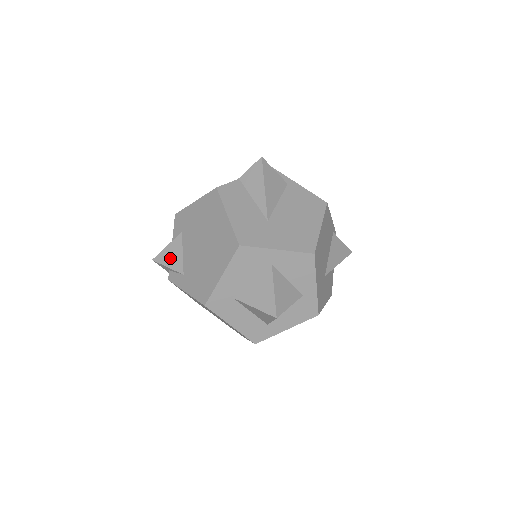
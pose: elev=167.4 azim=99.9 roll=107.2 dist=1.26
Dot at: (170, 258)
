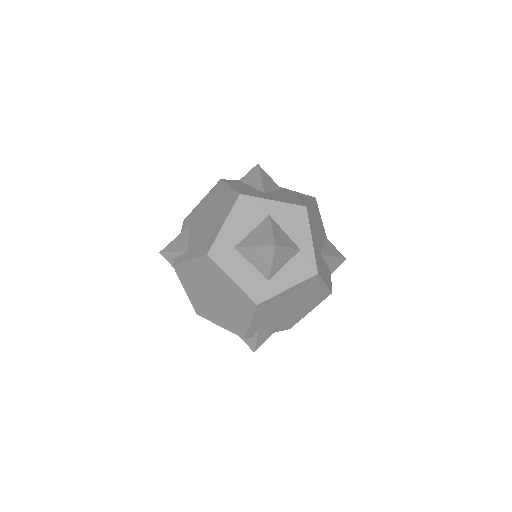
Dot at: (176, 245)
